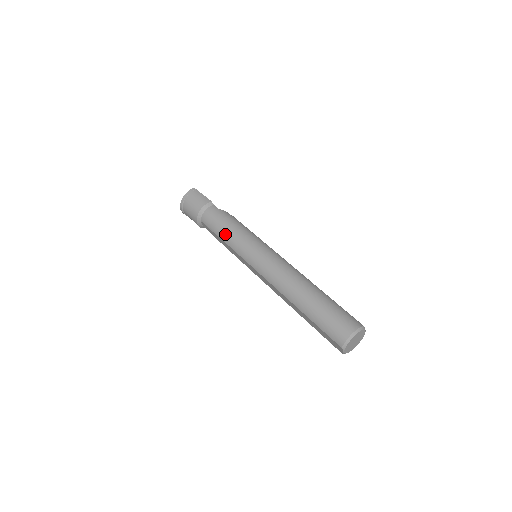
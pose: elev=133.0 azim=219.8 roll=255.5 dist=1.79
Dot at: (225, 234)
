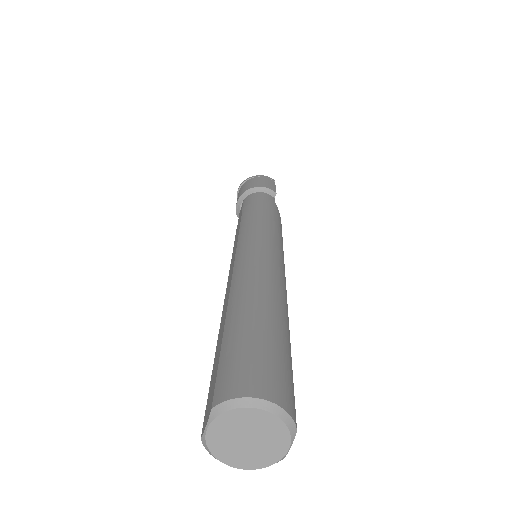
Dot at: (252, 211)
